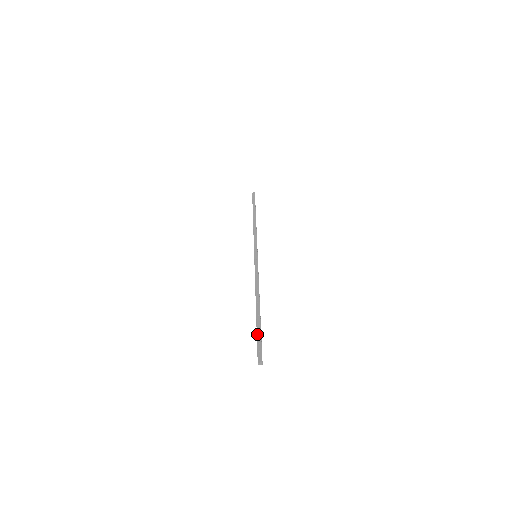
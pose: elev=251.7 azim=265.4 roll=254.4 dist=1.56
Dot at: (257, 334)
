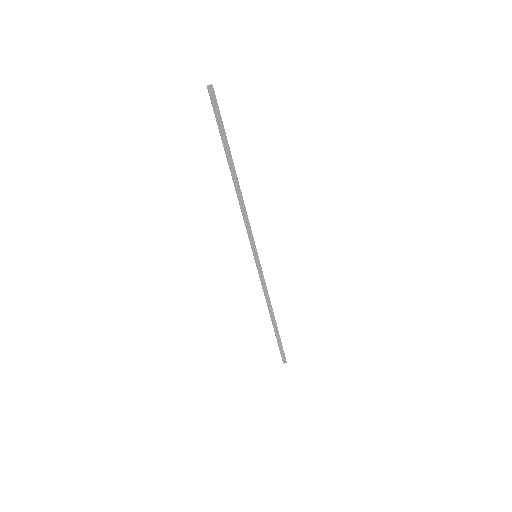
Dot at: (219, 129)
